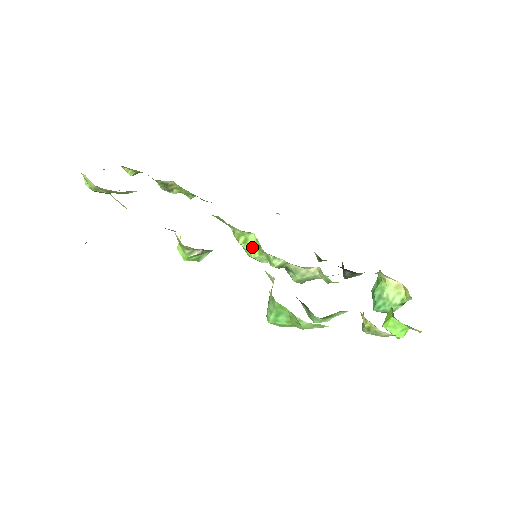
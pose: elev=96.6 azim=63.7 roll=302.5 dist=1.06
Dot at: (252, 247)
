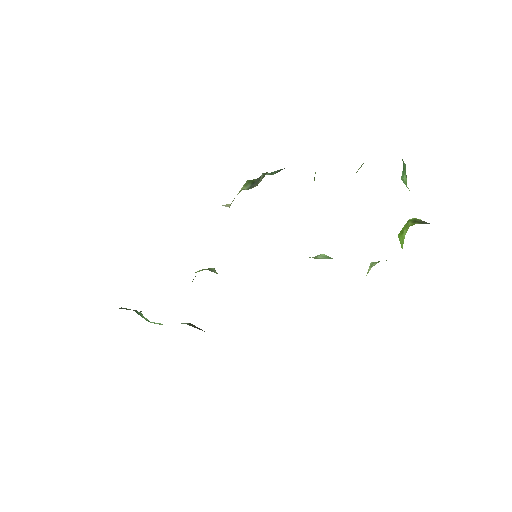
Dot at: occluded
